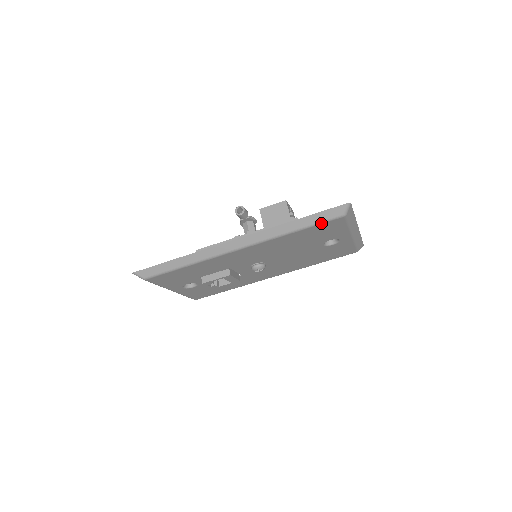
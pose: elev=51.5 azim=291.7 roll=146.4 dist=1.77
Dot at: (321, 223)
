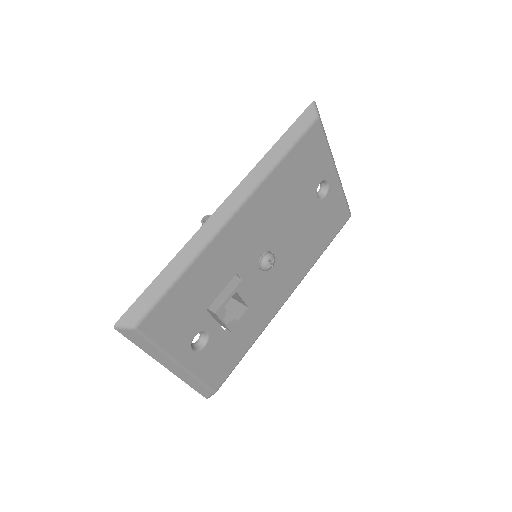
Dot at: (302, 136)
